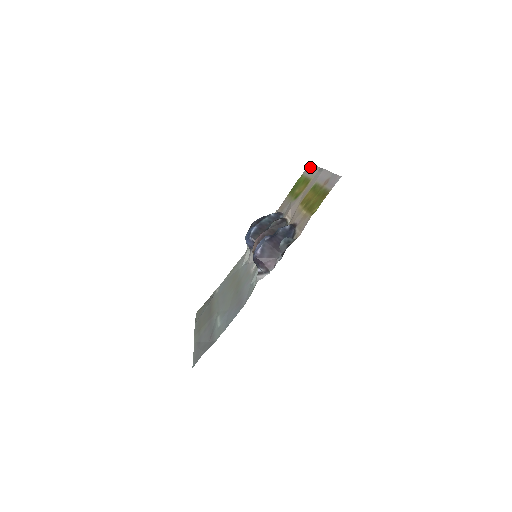
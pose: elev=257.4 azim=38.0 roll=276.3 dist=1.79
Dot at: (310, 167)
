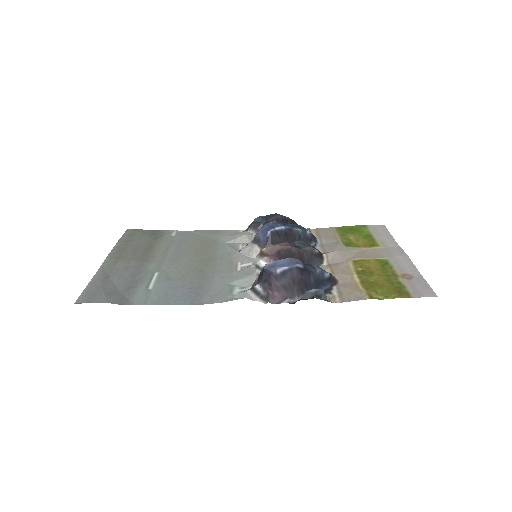
Dot at: (383, 229)
